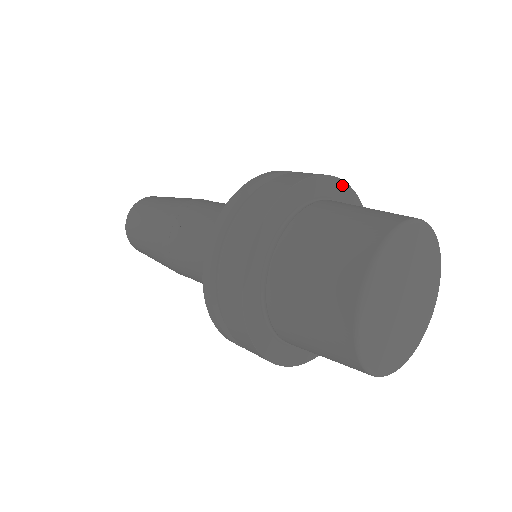
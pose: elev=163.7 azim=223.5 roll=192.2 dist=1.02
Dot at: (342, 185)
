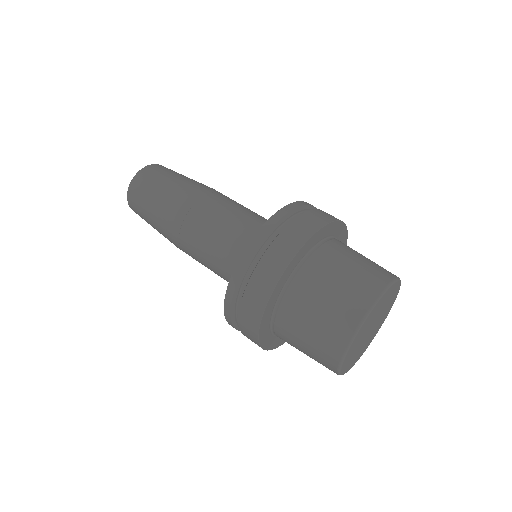
Dot at: (327, 227)
